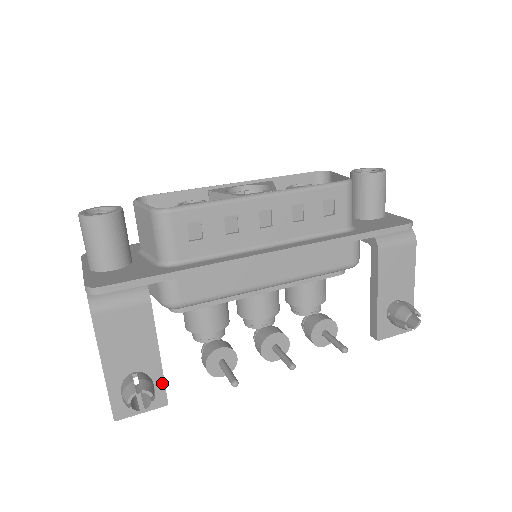
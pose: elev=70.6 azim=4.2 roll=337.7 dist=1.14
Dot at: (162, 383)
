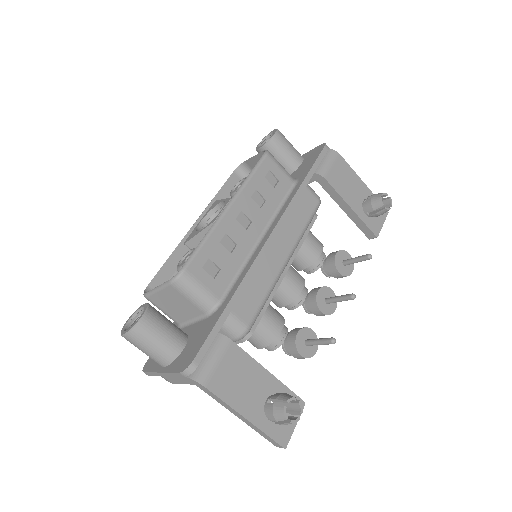
Dot at: (288, 391)
